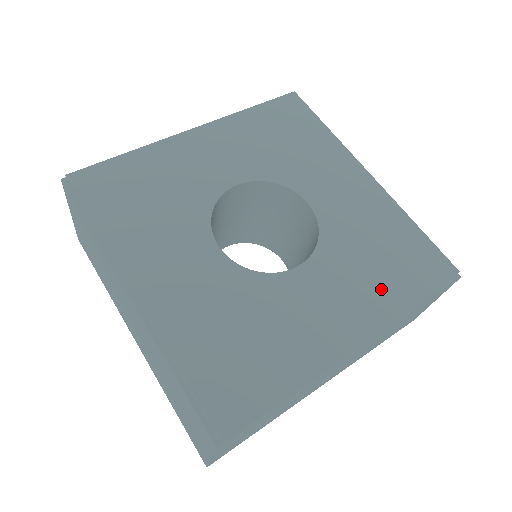
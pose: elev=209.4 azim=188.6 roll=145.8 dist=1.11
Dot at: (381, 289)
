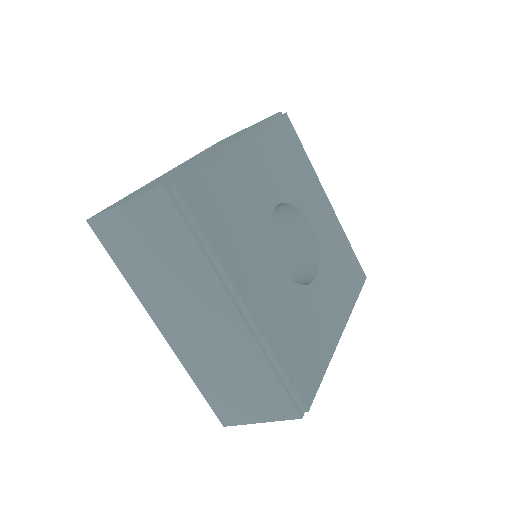
Dot at: (345, 293)
